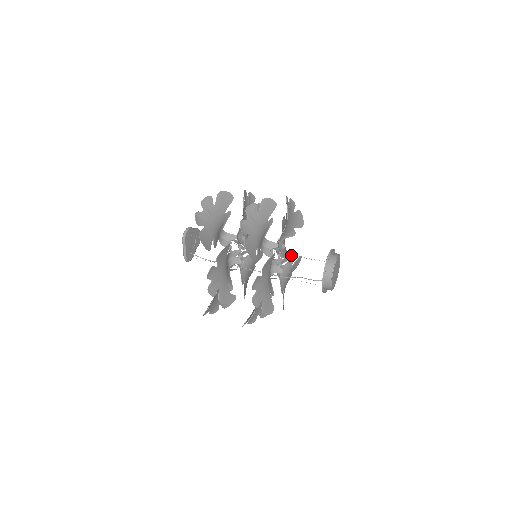
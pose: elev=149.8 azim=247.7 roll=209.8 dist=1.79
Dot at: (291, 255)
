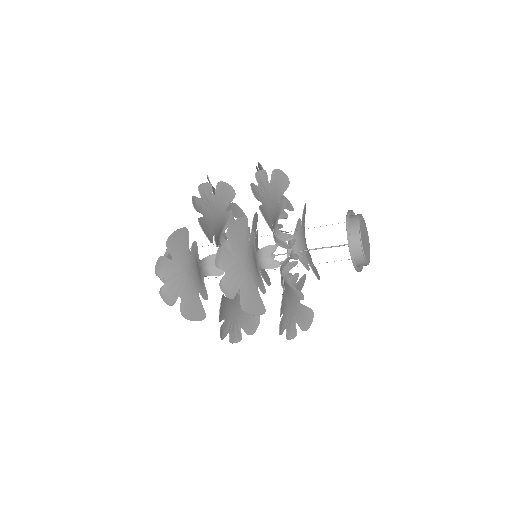
Dot at: occluded
